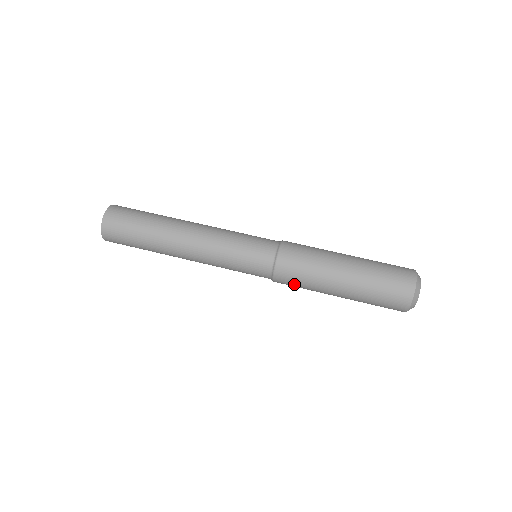
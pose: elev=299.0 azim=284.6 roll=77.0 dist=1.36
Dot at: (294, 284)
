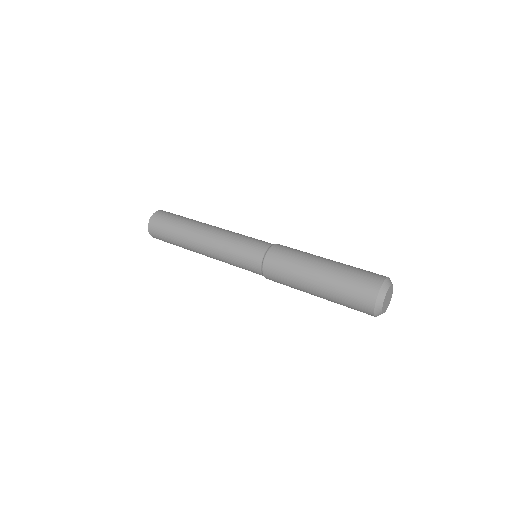
Dot at: (281, 283)
